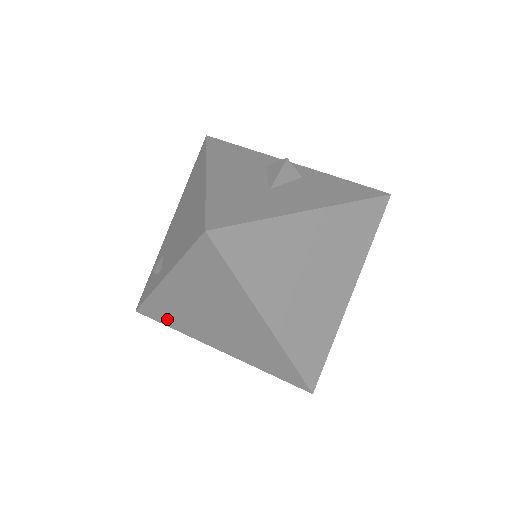
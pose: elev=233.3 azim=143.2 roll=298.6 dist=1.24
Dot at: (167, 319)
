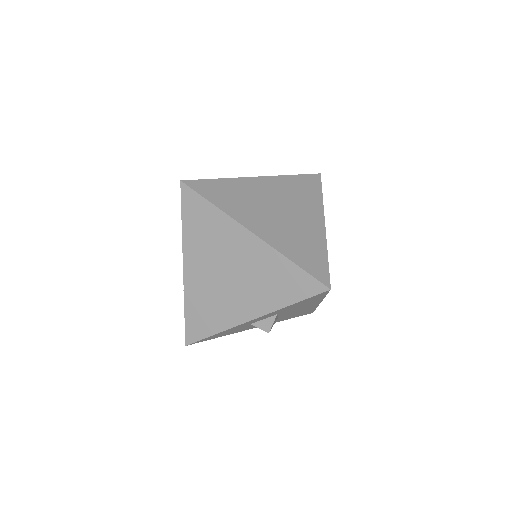
Dot at: (206, 324)
